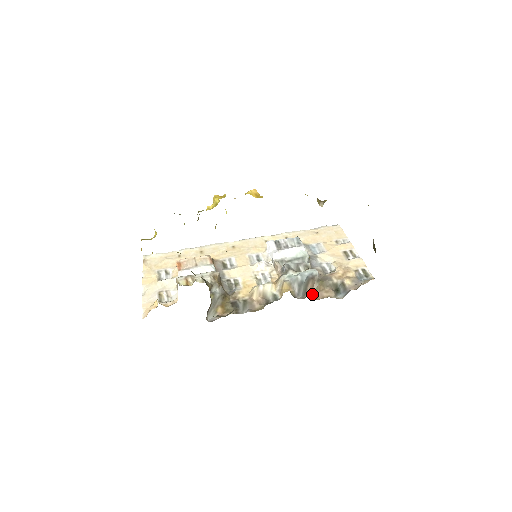
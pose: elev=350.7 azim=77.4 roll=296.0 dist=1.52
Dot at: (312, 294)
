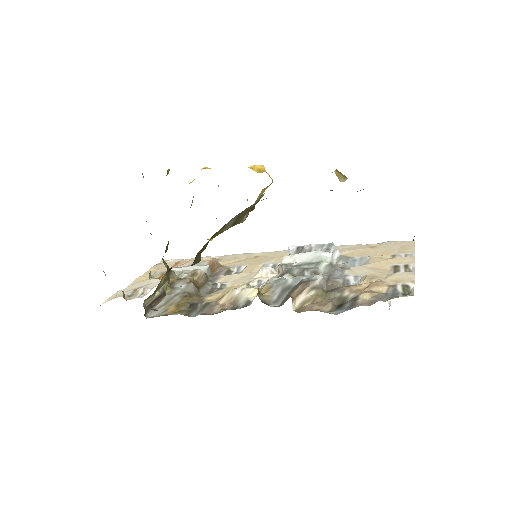
Dot at: (296, 304)
